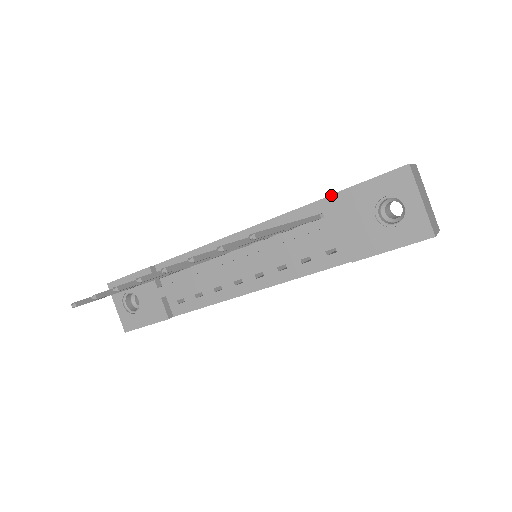
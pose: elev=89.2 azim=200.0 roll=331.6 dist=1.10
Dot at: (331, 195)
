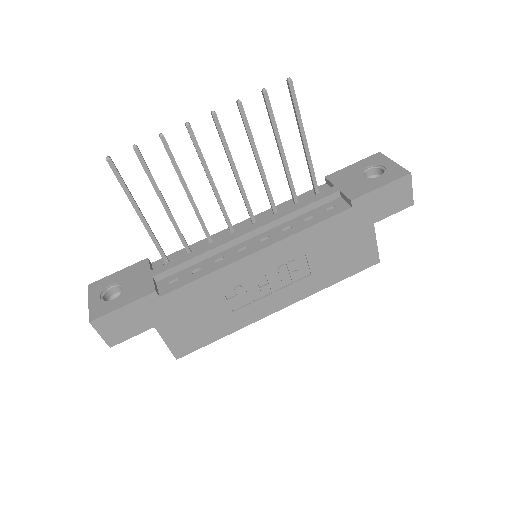
Dot at: (327, 176)
